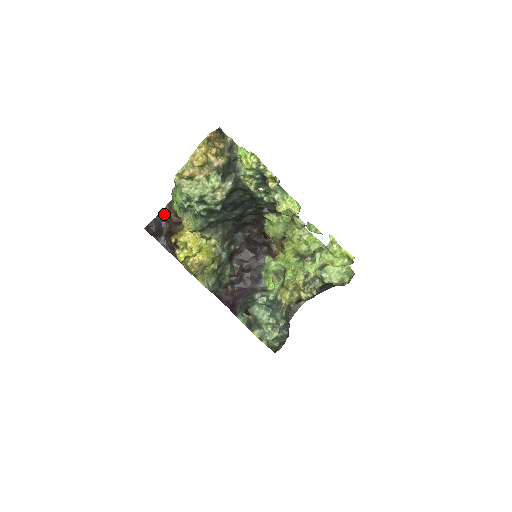
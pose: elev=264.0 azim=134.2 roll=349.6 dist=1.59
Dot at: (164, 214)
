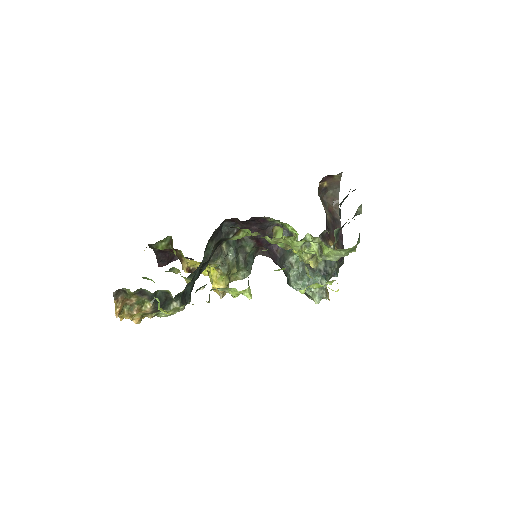
Dot at: (157, 250)
